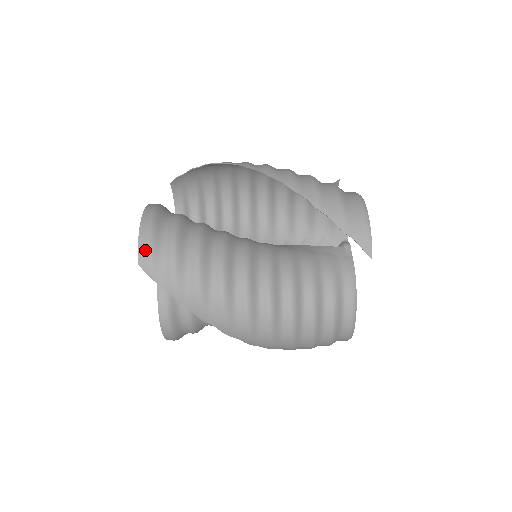
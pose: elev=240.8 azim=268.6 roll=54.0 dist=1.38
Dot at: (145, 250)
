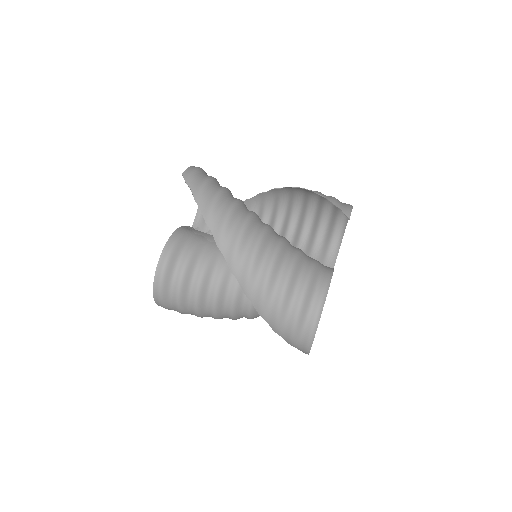
Dot at: (191, 170)
